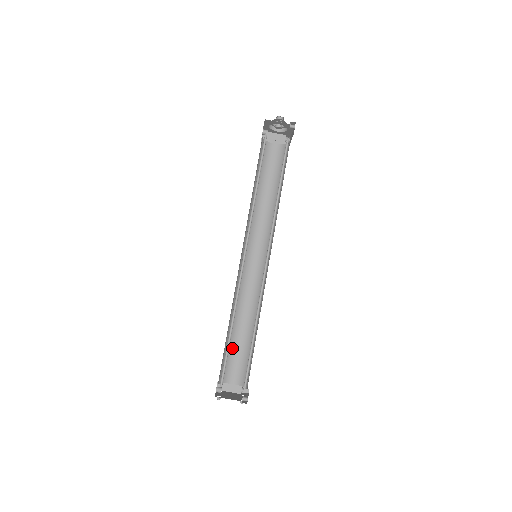
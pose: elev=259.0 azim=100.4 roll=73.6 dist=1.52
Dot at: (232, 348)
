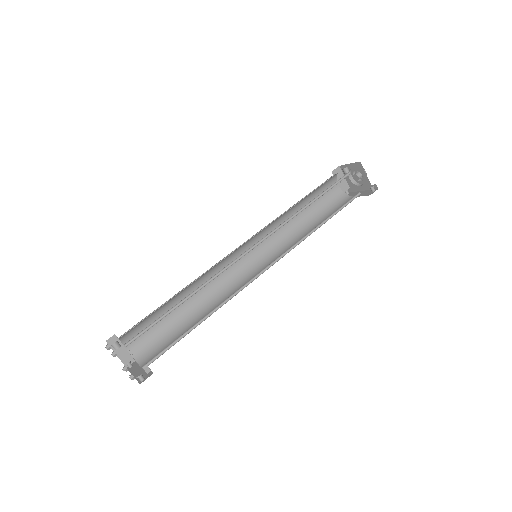
Dot at: (158, 315)
